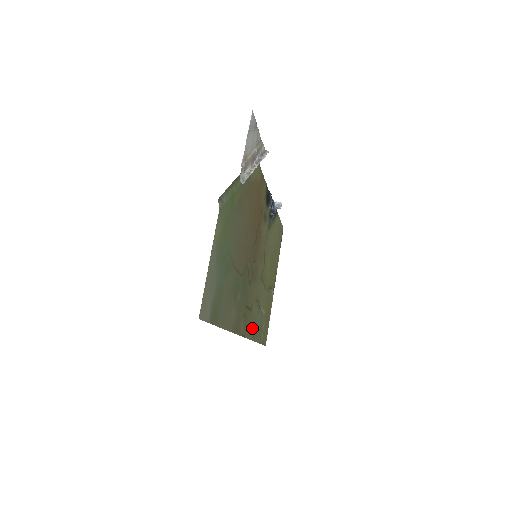
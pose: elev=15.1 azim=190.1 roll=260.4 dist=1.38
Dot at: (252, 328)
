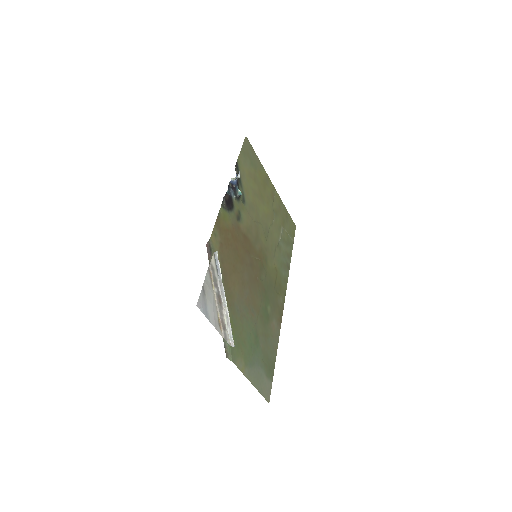
Dot at: (284, 269)
